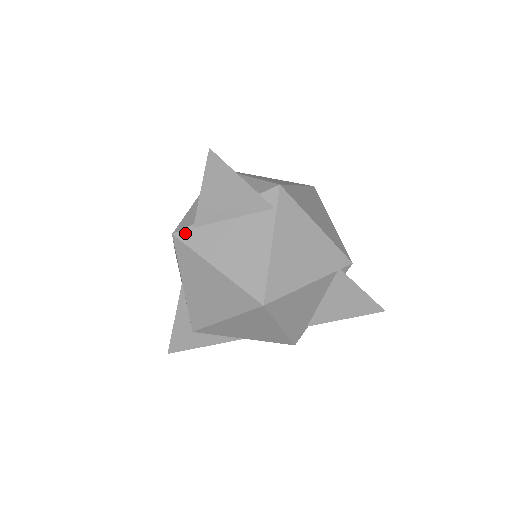
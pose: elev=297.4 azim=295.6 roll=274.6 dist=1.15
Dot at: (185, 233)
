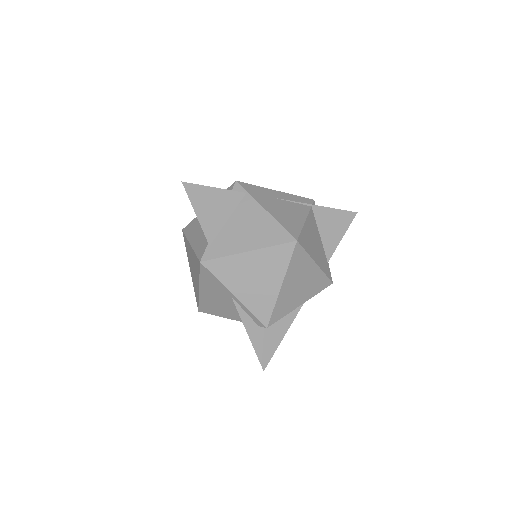
Dot at: (208, 253)
